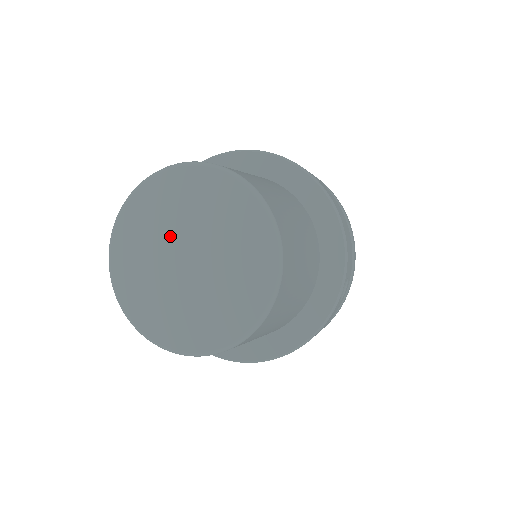
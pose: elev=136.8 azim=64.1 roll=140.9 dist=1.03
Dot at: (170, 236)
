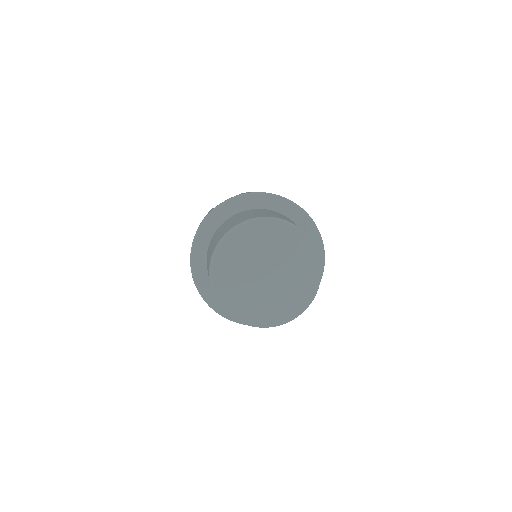
Dot at: (248, 272)
